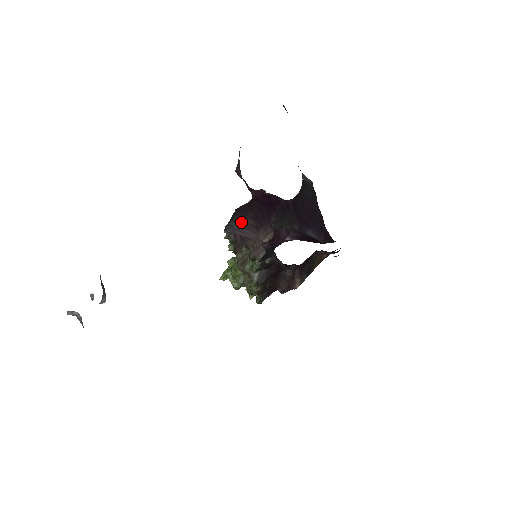
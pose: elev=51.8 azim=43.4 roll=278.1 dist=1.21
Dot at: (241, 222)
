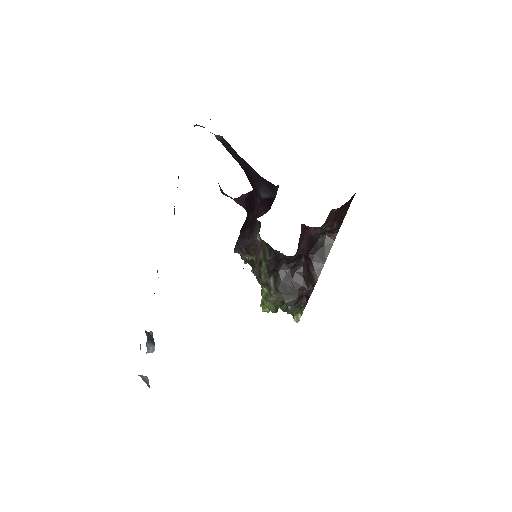
Dot at: (242, 236)
